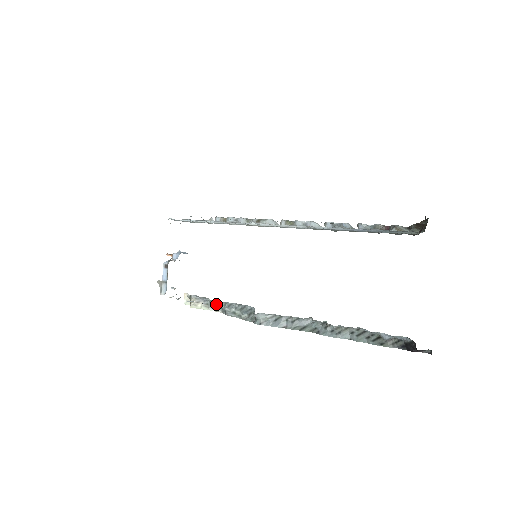
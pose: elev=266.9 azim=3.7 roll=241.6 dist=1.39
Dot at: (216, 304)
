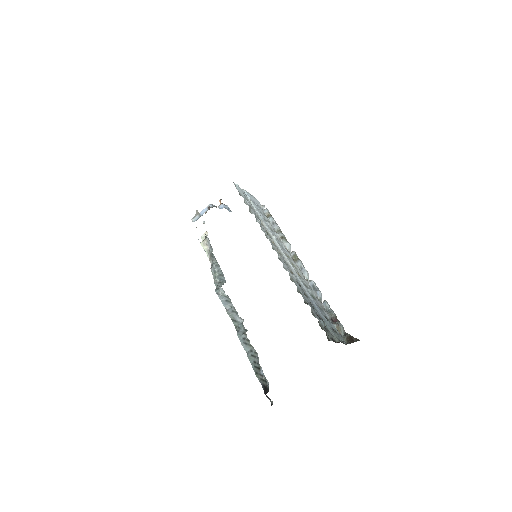
Dot at: (212, 257)
